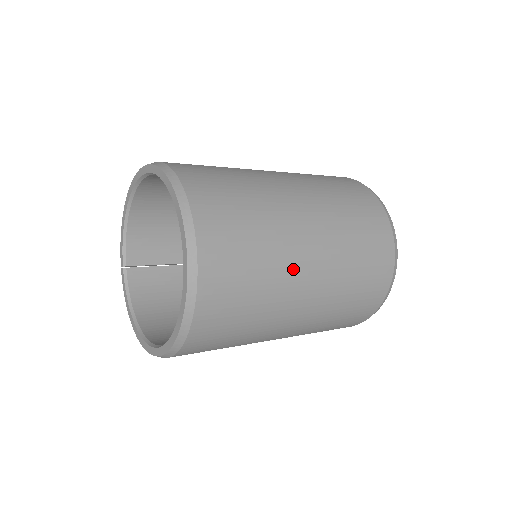
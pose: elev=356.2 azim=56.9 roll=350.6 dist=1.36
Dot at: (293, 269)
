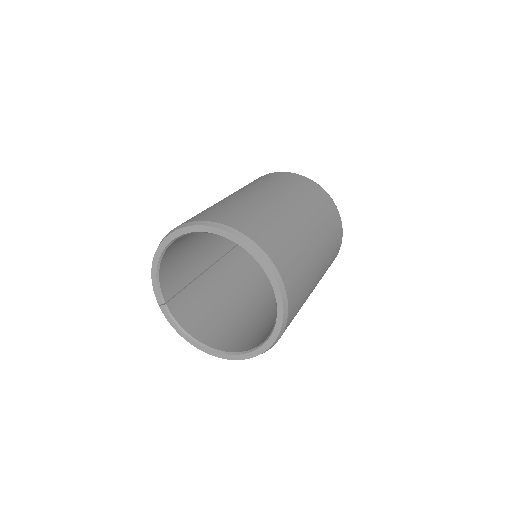
Dot at: (314, 264)
